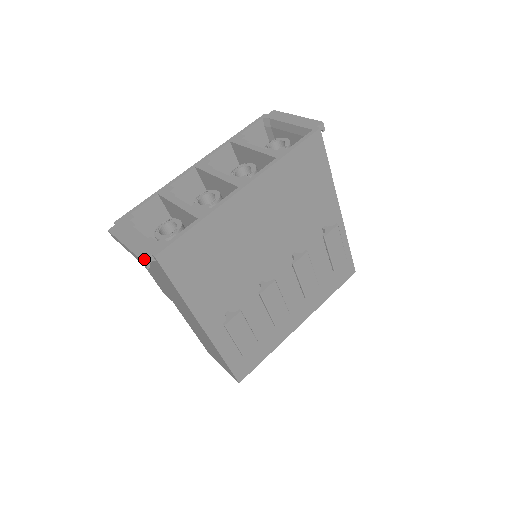
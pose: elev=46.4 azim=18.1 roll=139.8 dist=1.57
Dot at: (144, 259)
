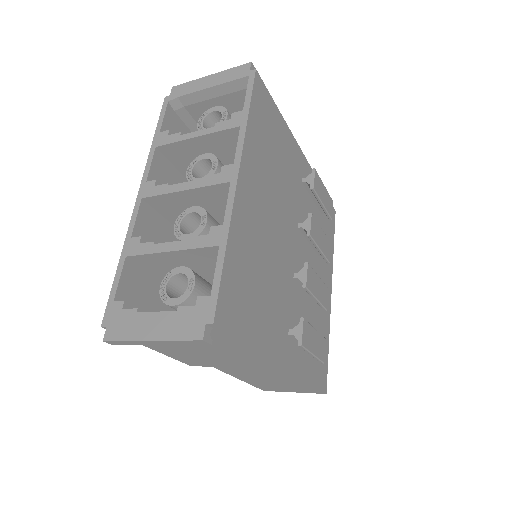
Dot at: (202, 336)
